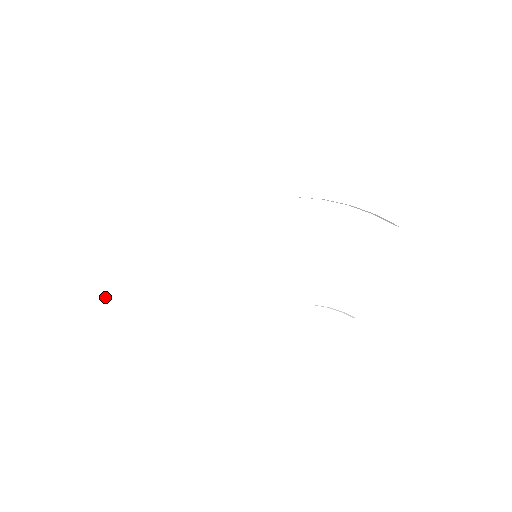
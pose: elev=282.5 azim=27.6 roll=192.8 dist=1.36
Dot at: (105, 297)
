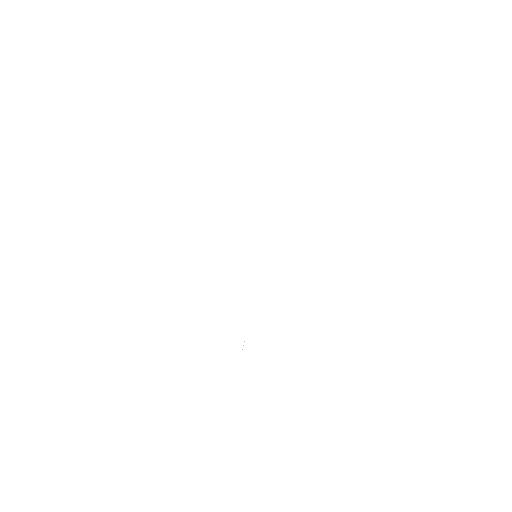
Dot at: (159, 320)
